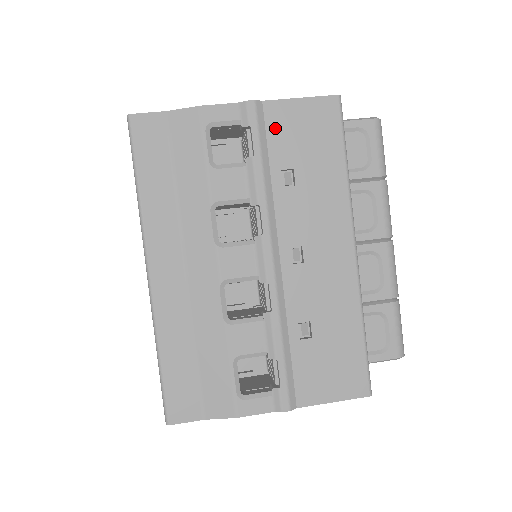
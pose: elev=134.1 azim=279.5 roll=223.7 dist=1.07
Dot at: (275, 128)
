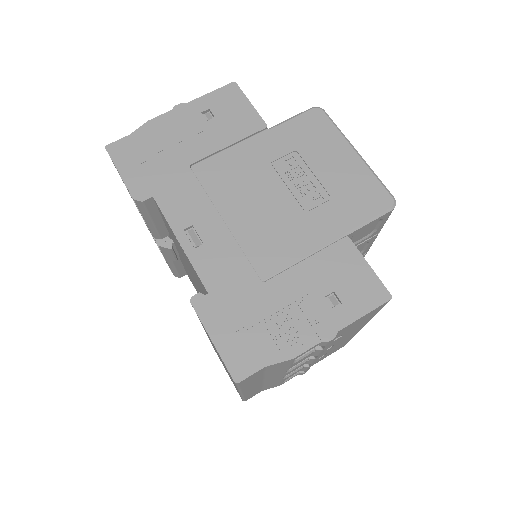
Dot at: occluded
